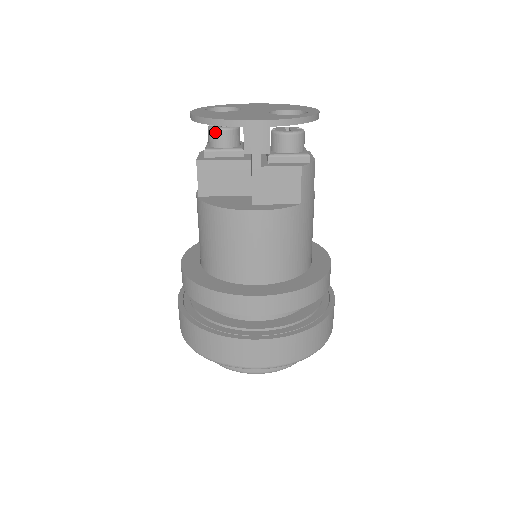
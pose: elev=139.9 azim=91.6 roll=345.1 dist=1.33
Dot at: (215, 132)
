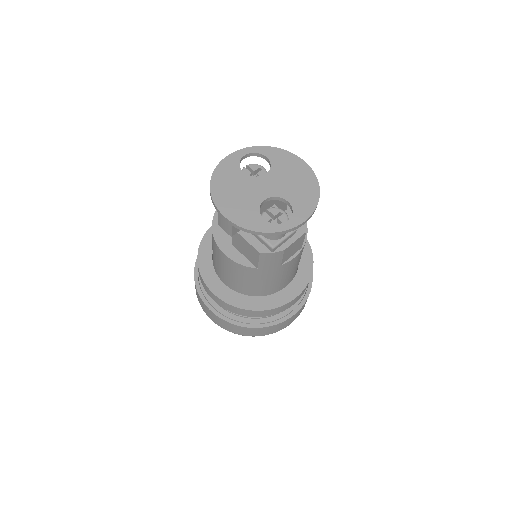
Dot at: occluded
